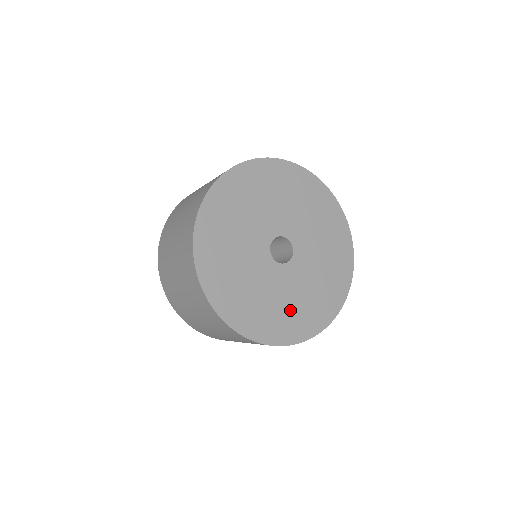
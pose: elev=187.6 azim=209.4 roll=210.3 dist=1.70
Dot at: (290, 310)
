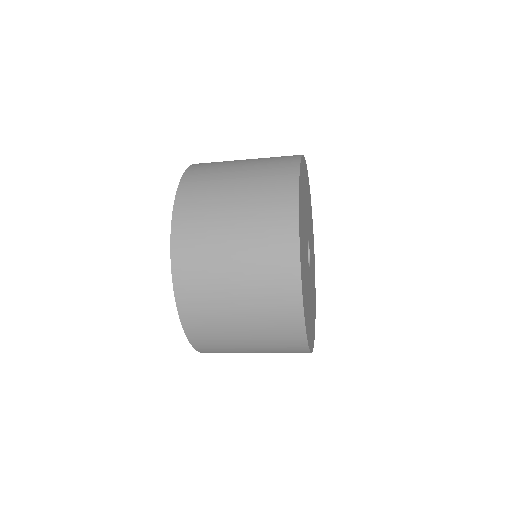
Dot at: (312, 313)
